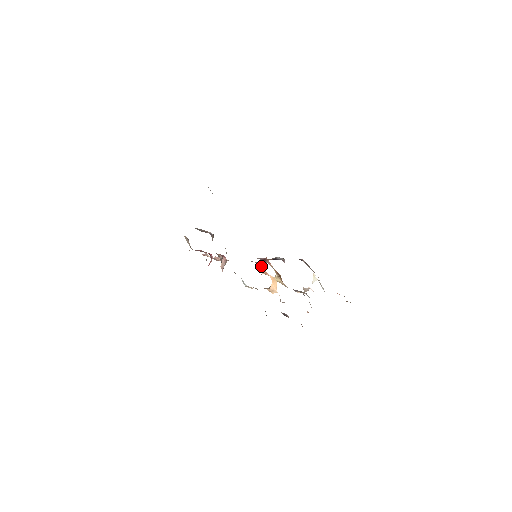
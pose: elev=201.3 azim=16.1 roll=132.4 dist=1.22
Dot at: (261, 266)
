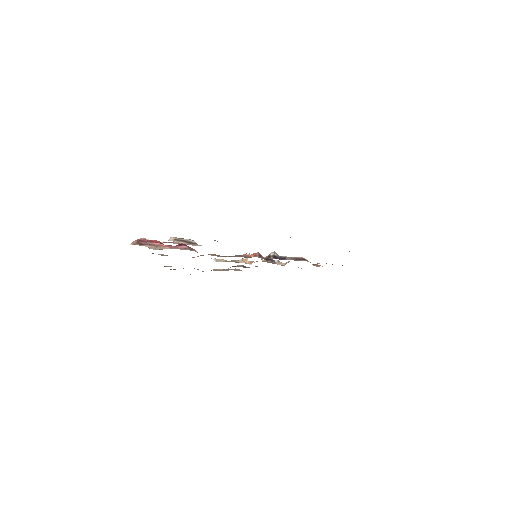
Dot at: (246, 254)
